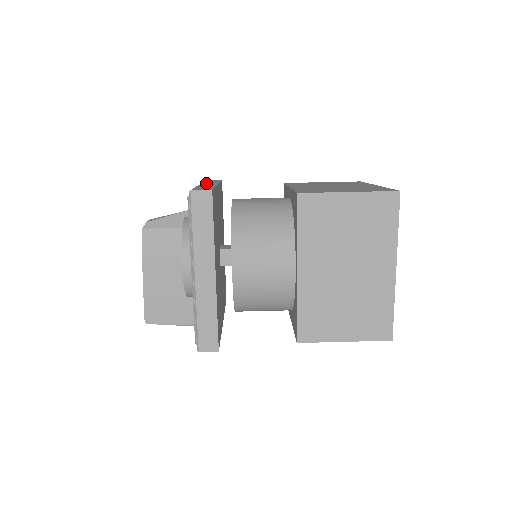
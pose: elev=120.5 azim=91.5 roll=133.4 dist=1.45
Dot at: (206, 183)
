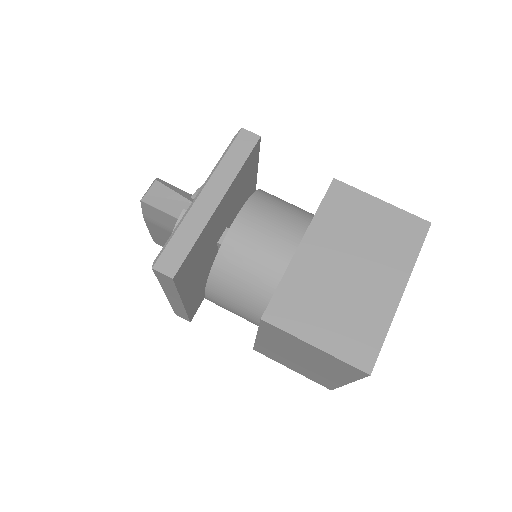
Dot at: (214, 182)
